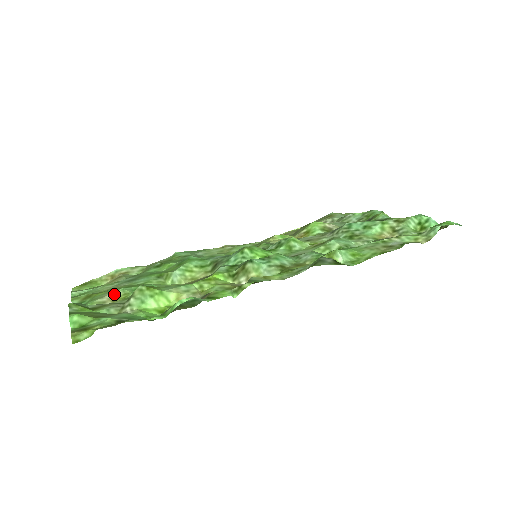
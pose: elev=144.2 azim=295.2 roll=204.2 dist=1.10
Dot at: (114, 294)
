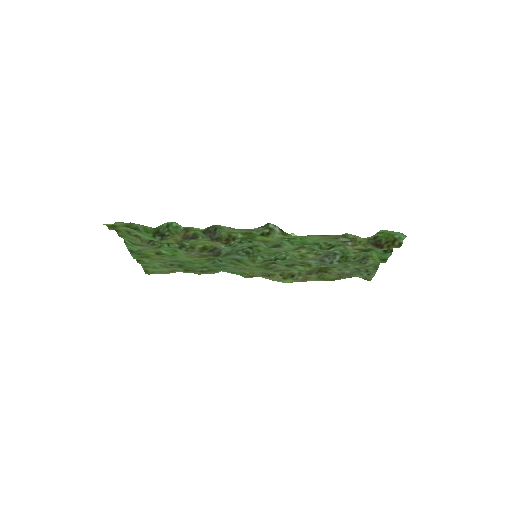
Dot at: (153, 249)
